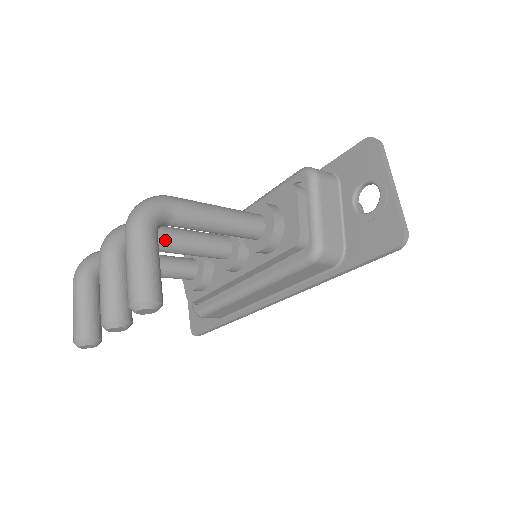
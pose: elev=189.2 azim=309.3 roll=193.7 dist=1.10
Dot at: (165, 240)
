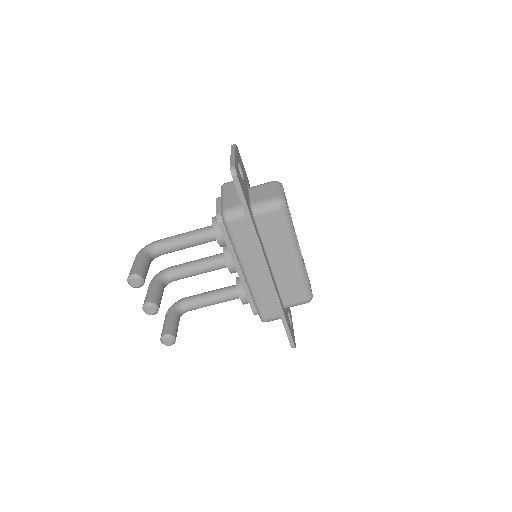
Dot at: (182, 268)
